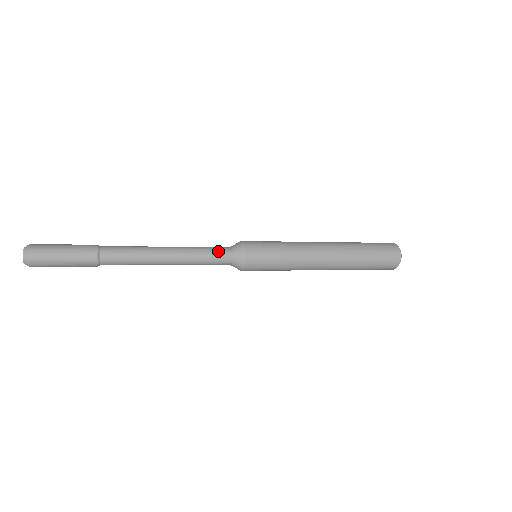
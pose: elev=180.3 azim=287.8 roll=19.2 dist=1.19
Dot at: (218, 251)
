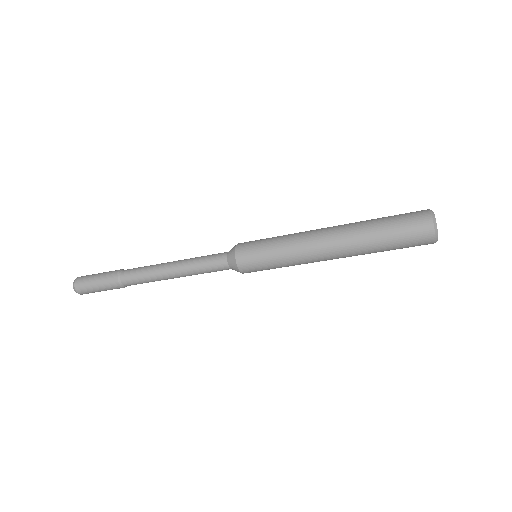
Dot at: (216, 254)
